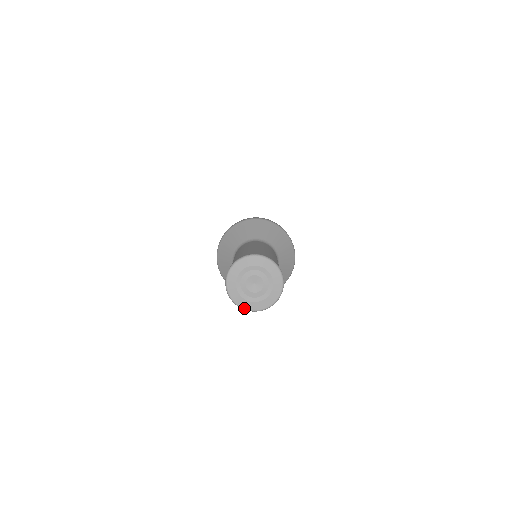
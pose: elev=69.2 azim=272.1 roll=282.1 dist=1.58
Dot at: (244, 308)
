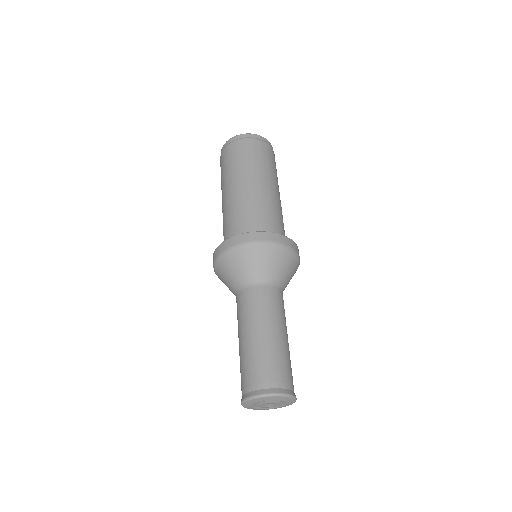
Dot at: occluded
